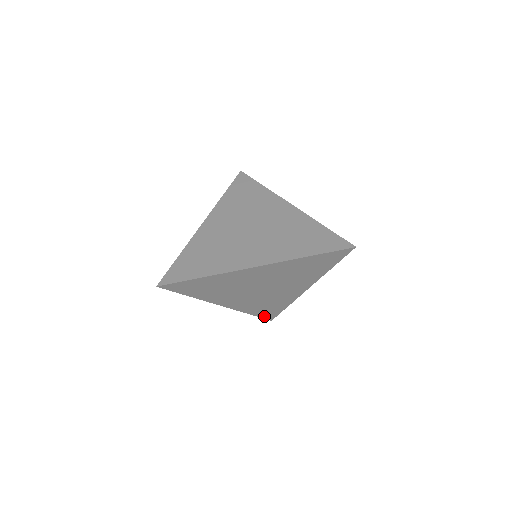
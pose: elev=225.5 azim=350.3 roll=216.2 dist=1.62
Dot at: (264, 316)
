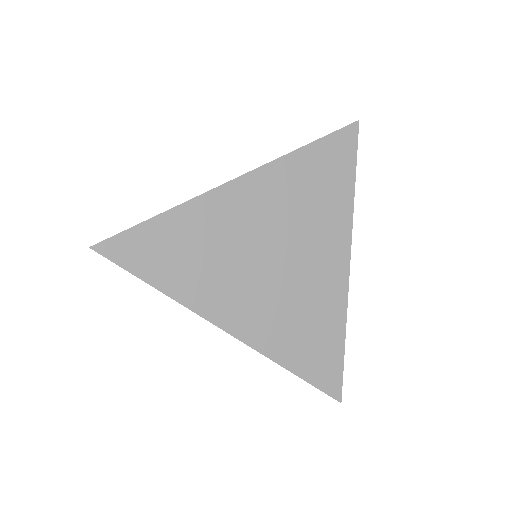
Dot at: (319, 381)
